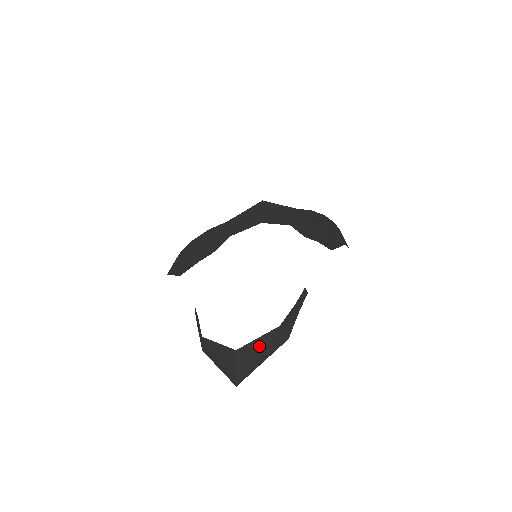
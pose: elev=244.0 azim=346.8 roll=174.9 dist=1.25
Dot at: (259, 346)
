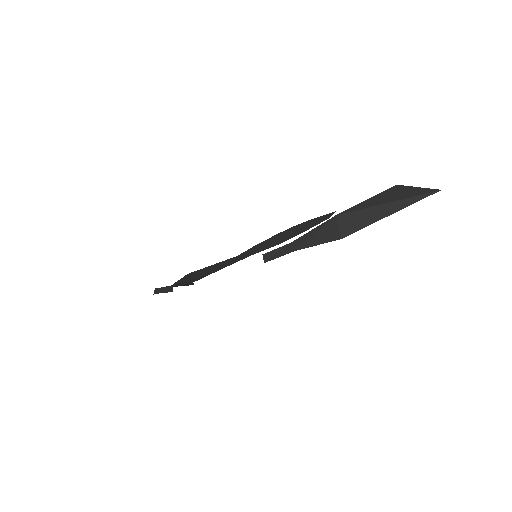
Dot at: occluded
